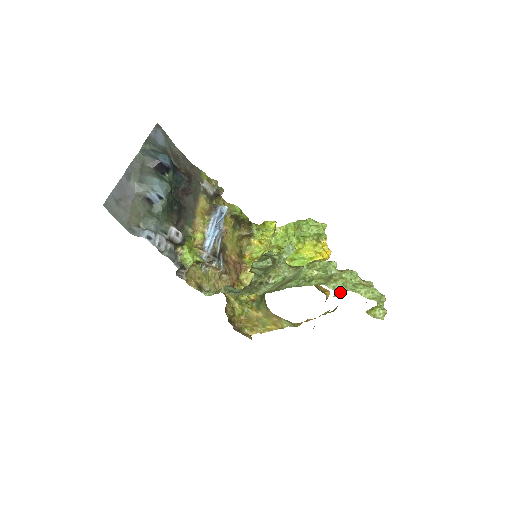
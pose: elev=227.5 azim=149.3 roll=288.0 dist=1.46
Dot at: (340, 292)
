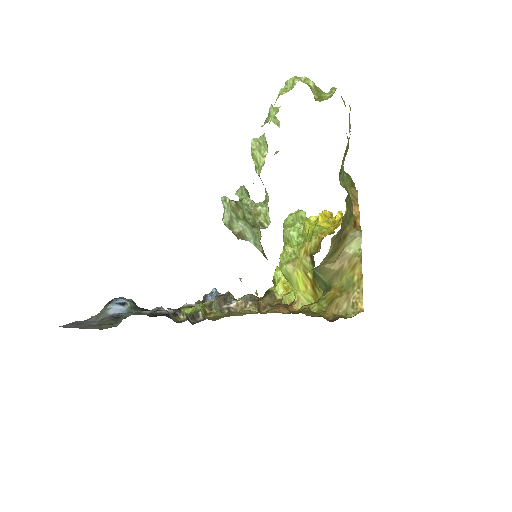
Dot at: (274, 117)
